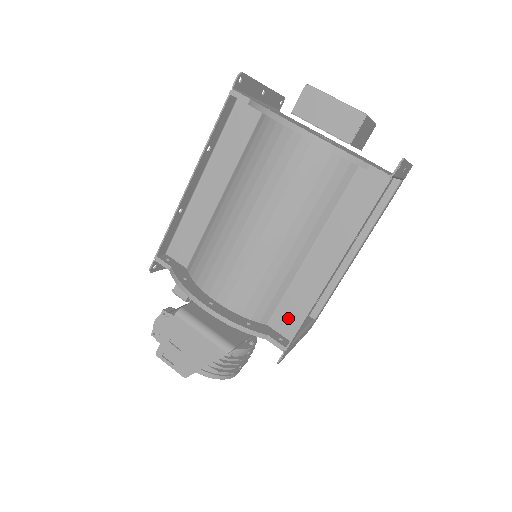
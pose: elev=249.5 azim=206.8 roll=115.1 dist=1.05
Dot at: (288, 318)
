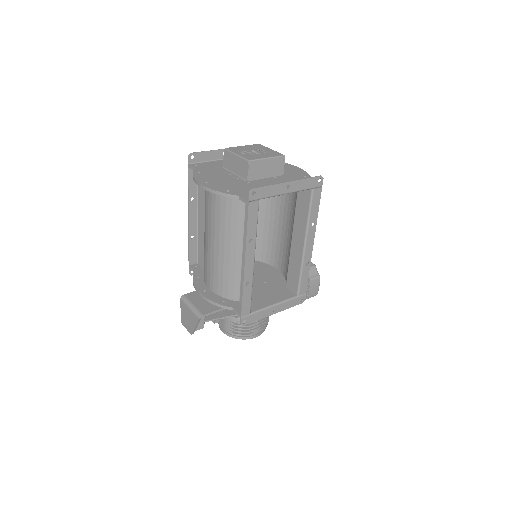
Dot at: occluded
